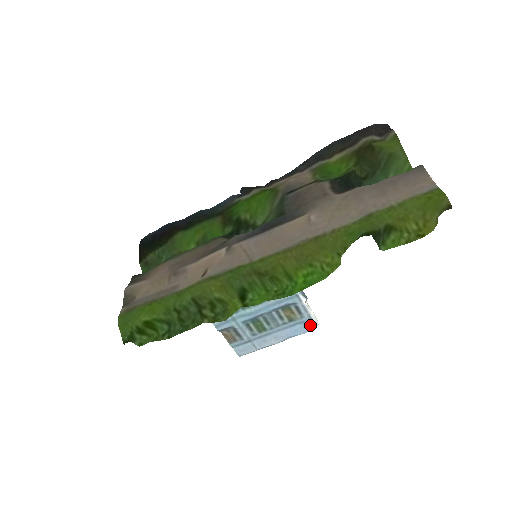
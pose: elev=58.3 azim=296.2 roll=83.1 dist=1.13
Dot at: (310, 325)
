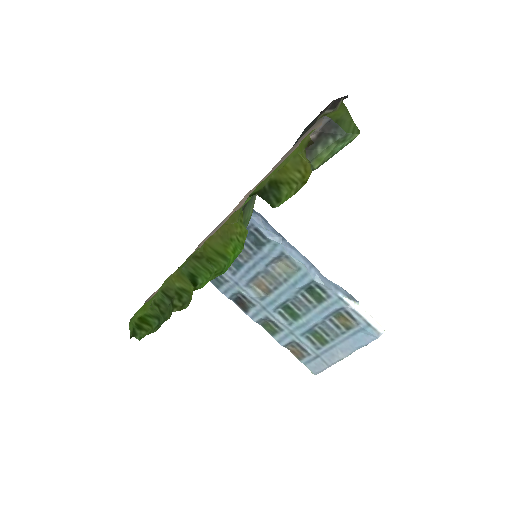
Dot at: (372, 332)
